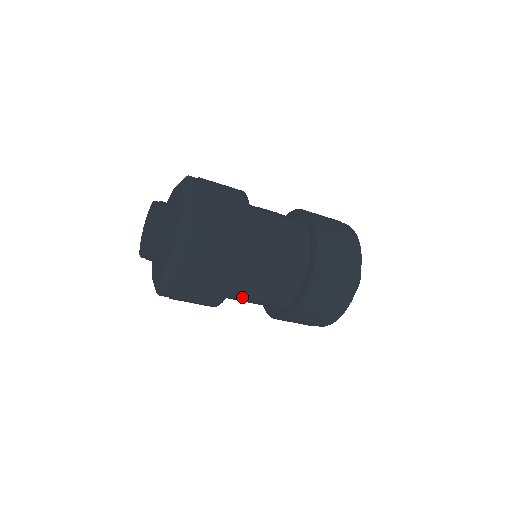
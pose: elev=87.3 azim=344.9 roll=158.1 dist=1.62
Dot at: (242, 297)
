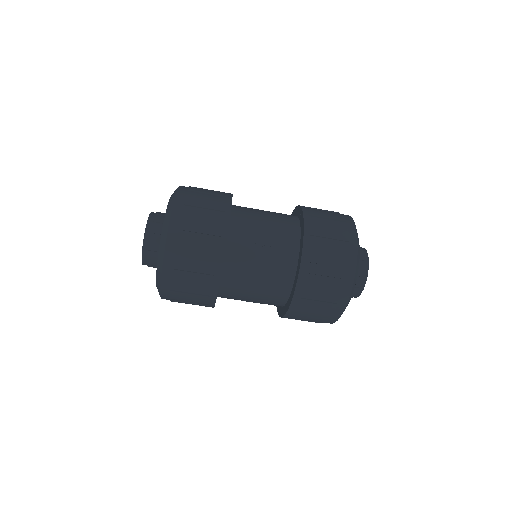
Dot at: (241, 288)
